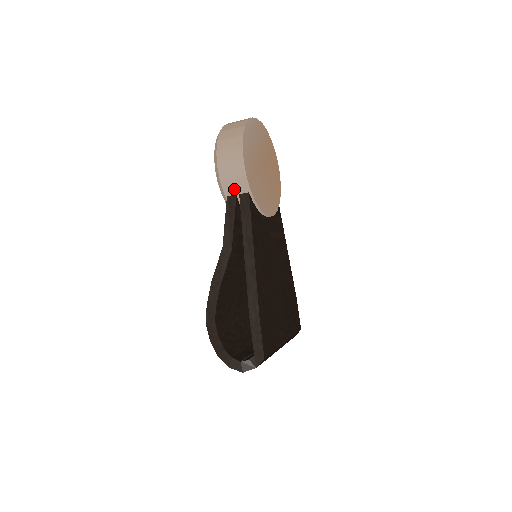
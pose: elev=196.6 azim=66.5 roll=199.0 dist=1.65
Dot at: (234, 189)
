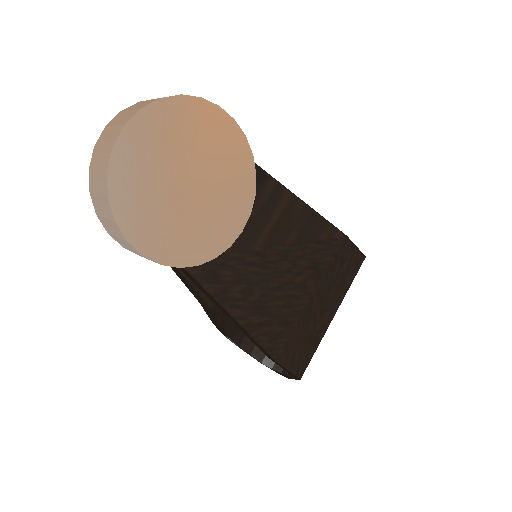
Dot at: occluded
